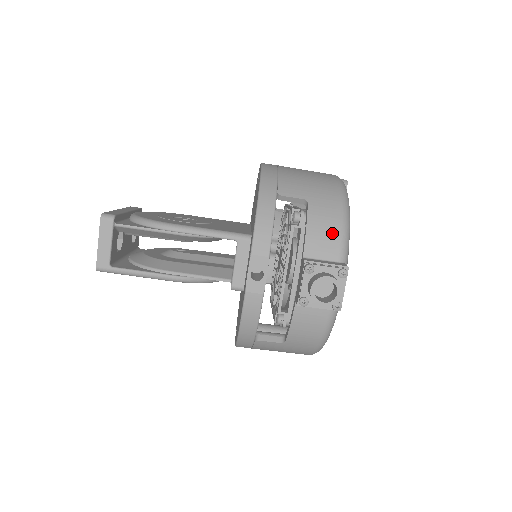
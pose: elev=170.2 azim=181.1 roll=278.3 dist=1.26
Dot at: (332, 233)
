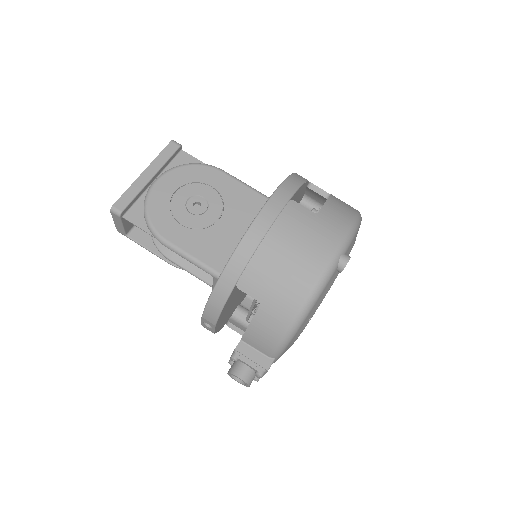
Dot at: (269, 340)
